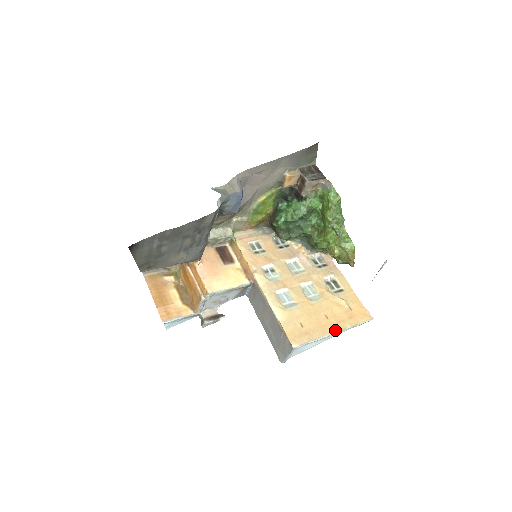
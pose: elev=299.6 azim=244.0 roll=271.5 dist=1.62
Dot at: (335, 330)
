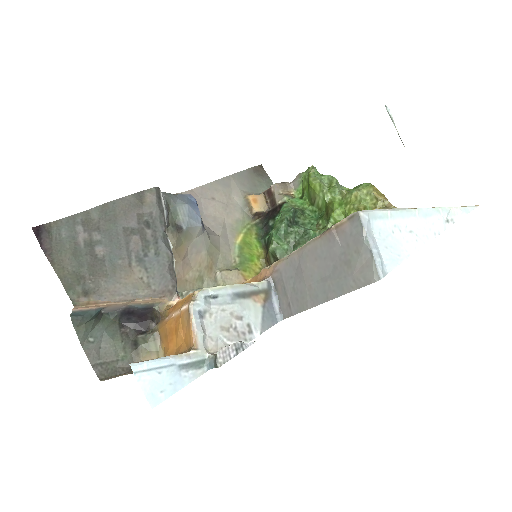
Dot at: (422, 209)
